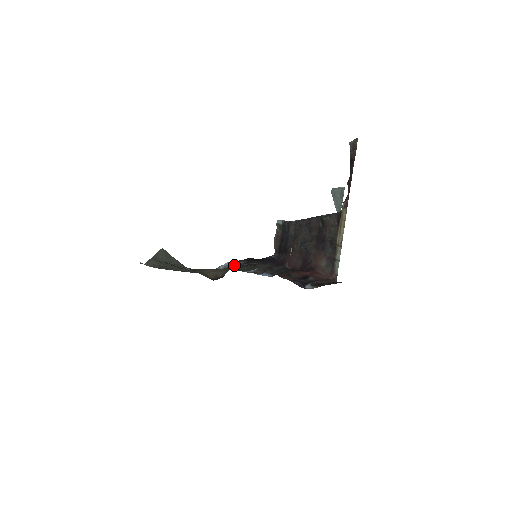
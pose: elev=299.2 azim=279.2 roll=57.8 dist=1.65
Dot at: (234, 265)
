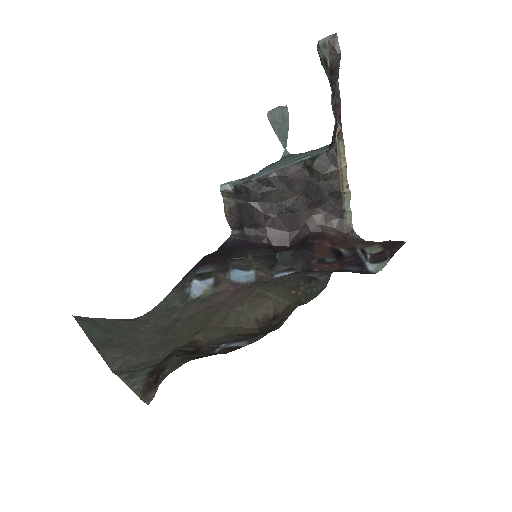
Dot at: (212, 280)
